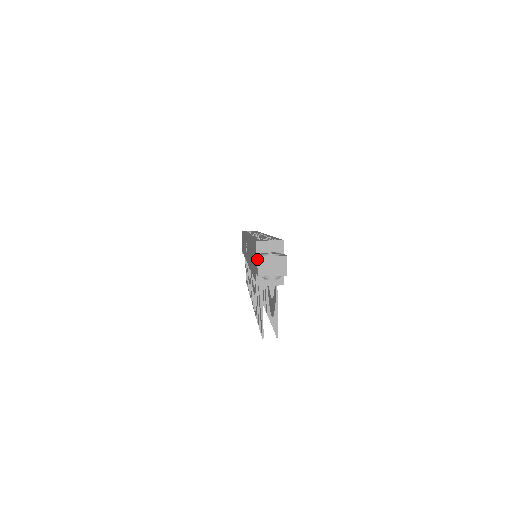
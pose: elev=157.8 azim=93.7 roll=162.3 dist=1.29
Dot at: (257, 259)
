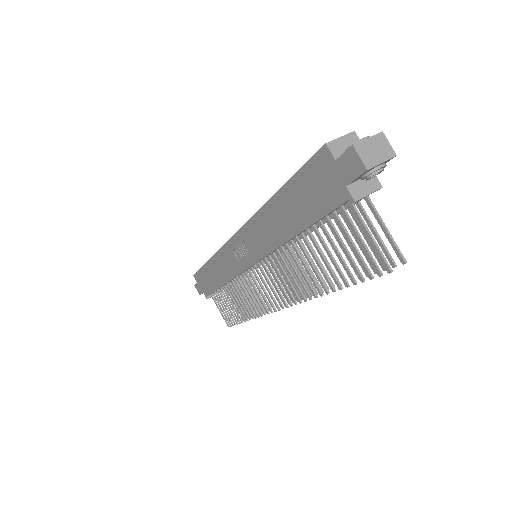
Dot at: (354, 148)
